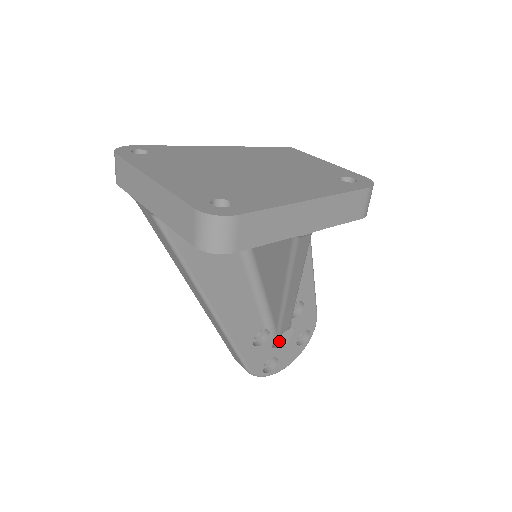
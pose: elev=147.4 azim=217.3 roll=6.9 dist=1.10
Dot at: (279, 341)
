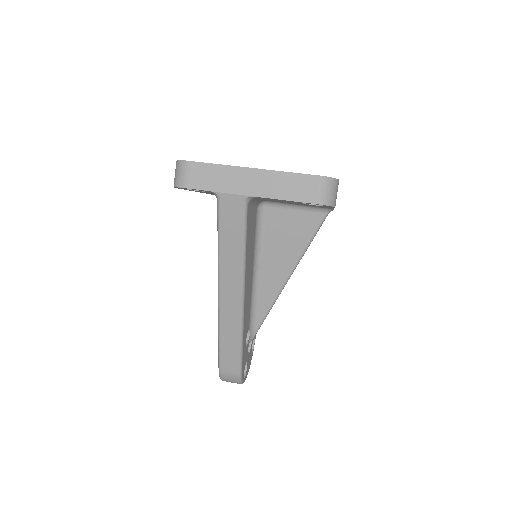
Dot at: occluded
